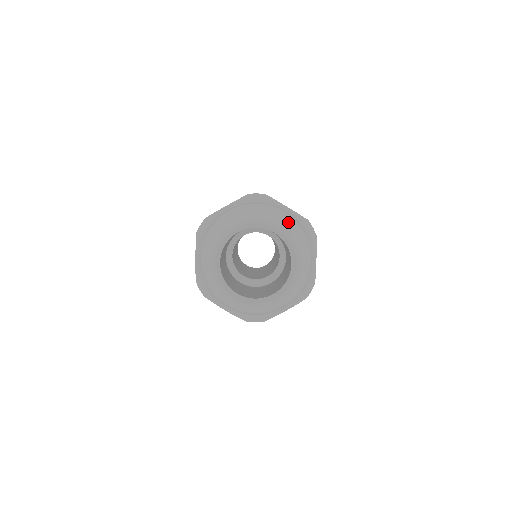
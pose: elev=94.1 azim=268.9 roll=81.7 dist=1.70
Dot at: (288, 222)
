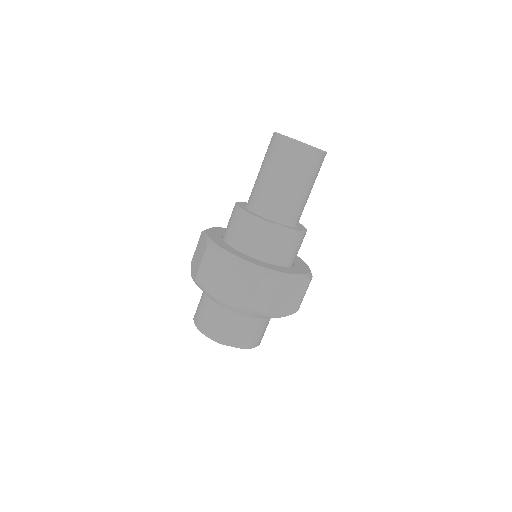
Dot at: occluded
